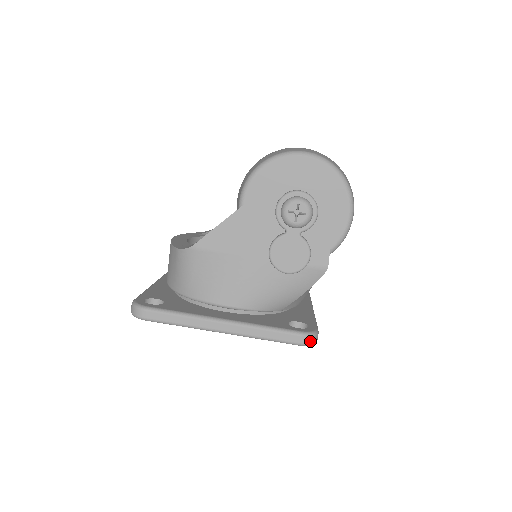
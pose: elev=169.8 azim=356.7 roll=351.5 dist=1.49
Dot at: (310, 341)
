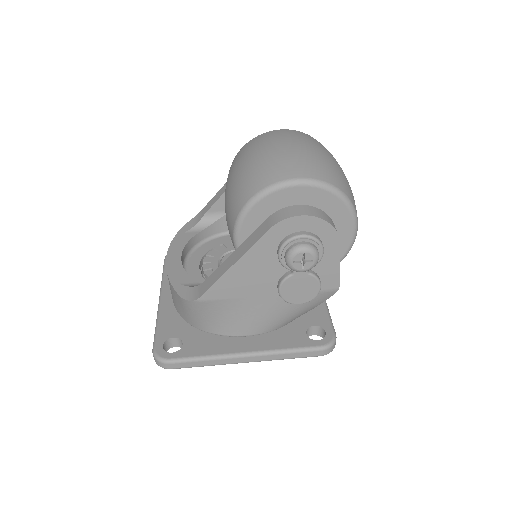
Dot at: (331, 350)
